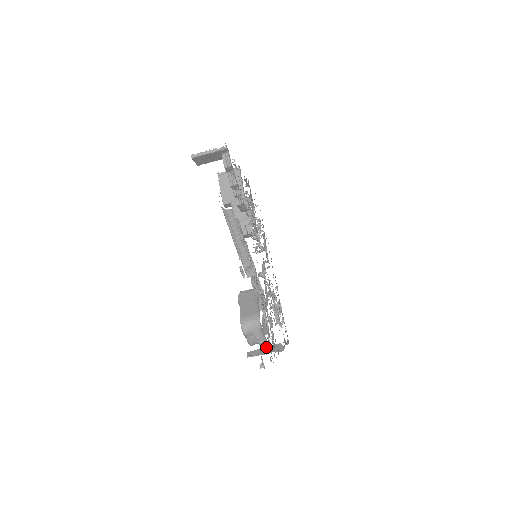
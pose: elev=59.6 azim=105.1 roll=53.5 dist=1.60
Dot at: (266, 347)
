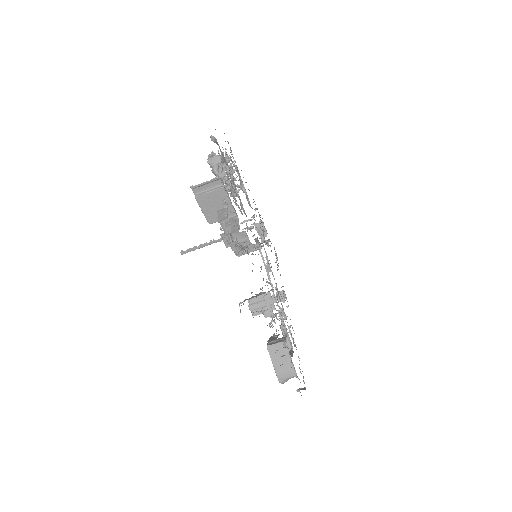
Dot at: occluded
